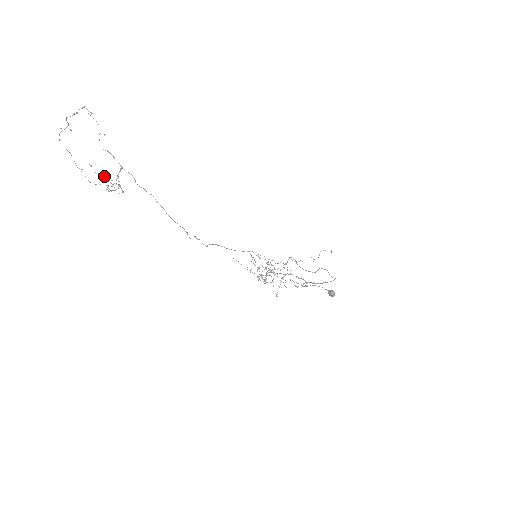
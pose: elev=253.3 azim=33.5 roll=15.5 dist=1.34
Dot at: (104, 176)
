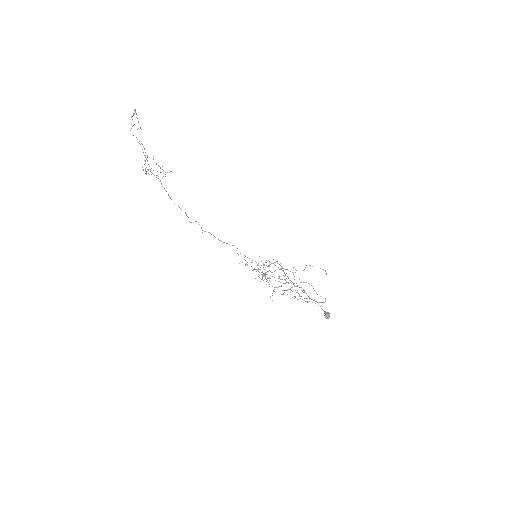
Dot at: occluded
